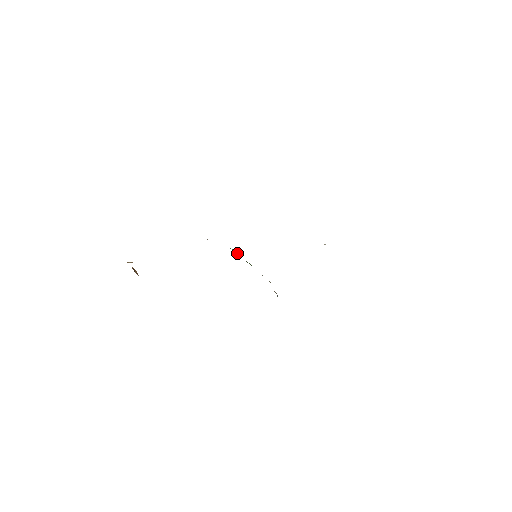
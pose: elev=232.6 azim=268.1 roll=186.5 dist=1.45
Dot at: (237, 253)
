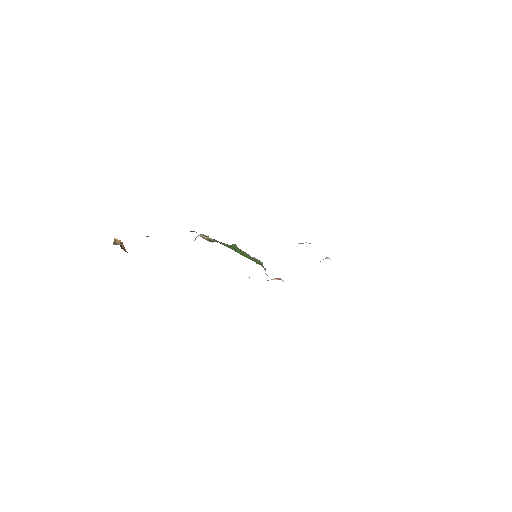
Dot at: (237, 249)
